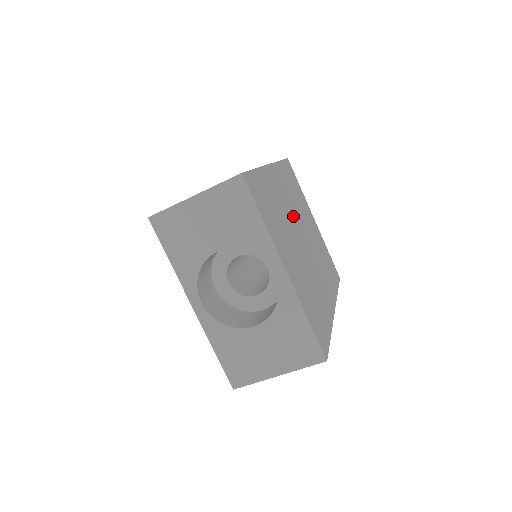
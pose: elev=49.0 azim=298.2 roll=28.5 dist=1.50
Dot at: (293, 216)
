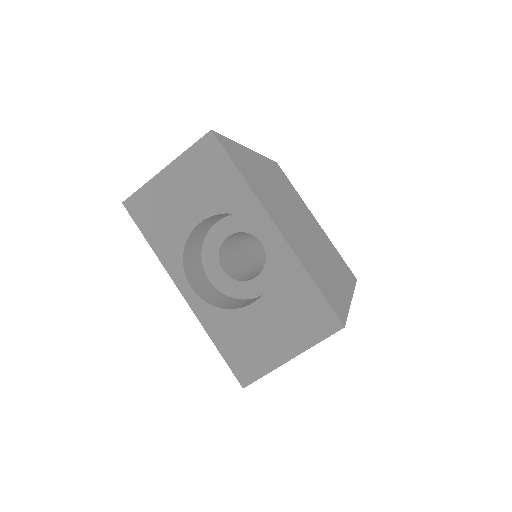
Dot at: (286, 200)
